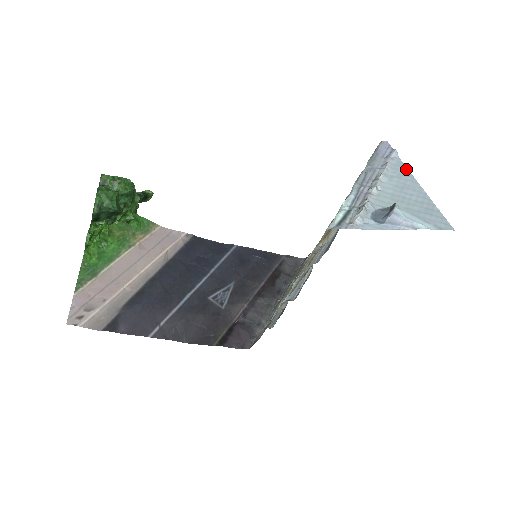
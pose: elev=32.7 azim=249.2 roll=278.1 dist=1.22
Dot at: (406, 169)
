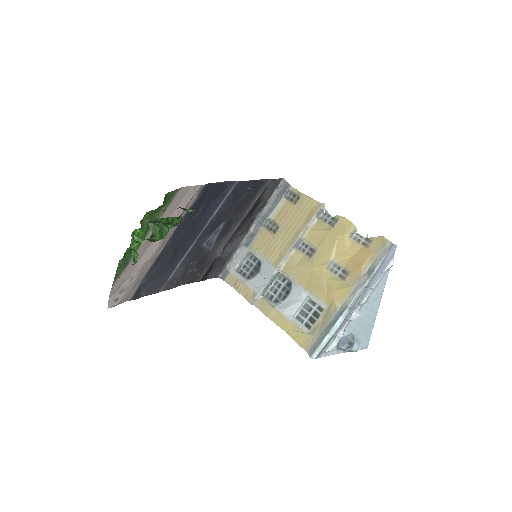
Dot at: (384, 286)
